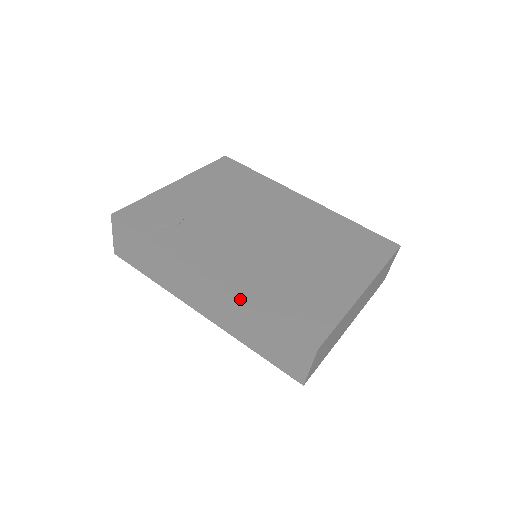
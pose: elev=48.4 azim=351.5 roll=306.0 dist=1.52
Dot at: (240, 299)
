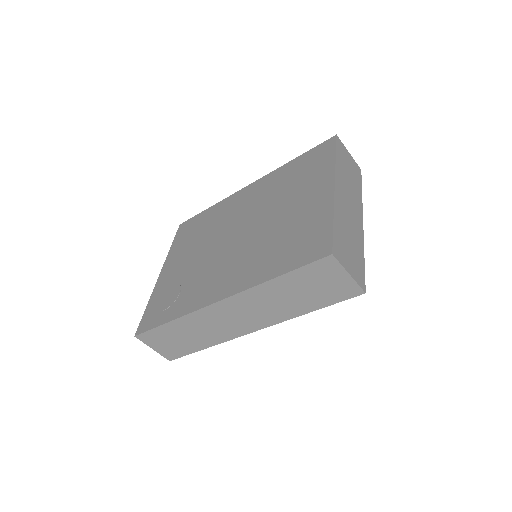
Dot at: (254, 287)
